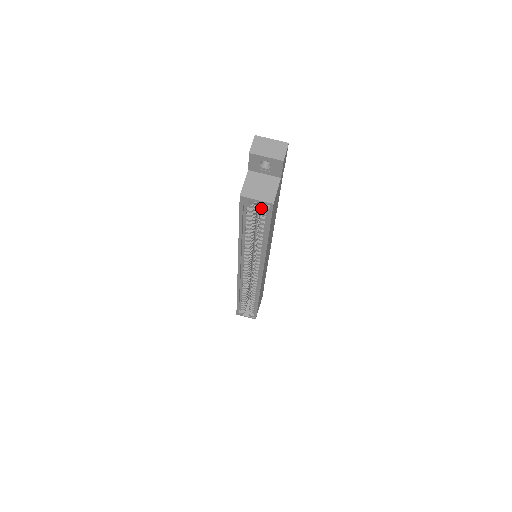
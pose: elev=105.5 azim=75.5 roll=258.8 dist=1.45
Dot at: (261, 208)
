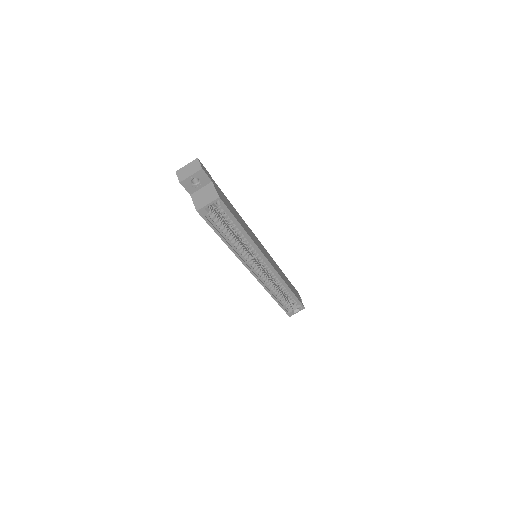
Dot at: (217, 209)
